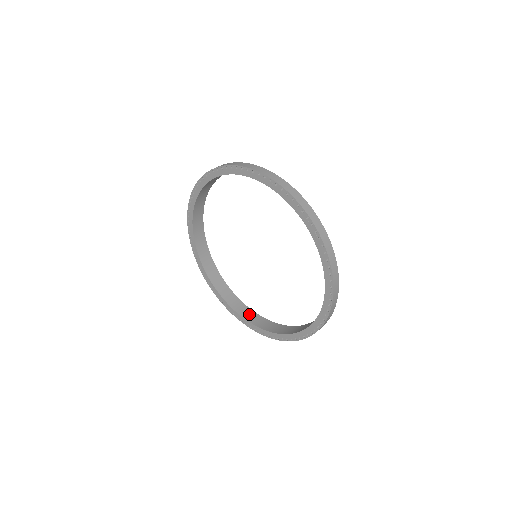
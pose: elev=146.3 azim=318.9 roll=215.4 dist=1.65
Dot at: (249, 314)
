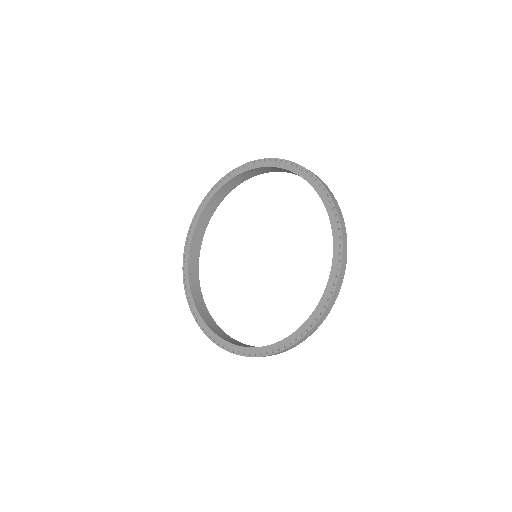
Dot at: (237, 343)
